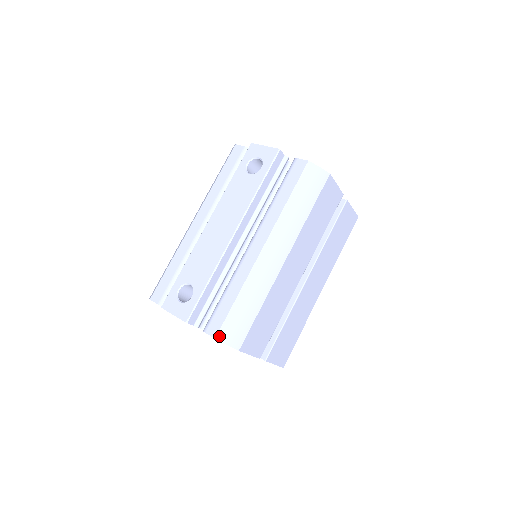
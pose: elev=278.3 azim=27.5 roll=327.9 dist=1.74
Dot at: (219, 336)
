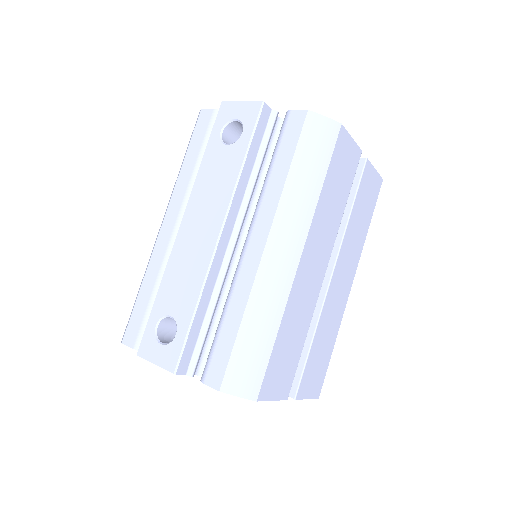
Dot at: (224, 386)
